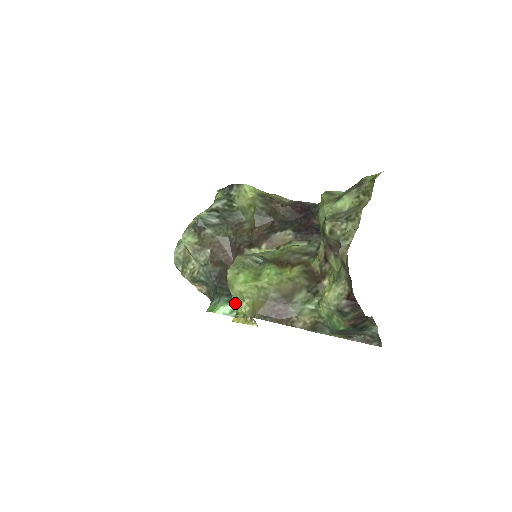
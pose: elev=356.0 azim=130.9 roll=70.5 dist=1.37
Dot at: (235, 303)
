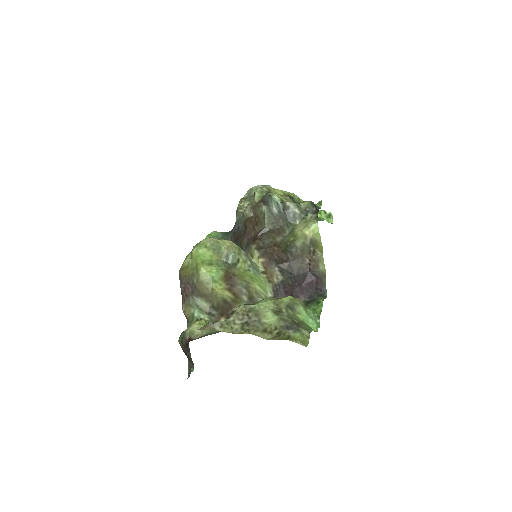
Dot at: (190, 252)
